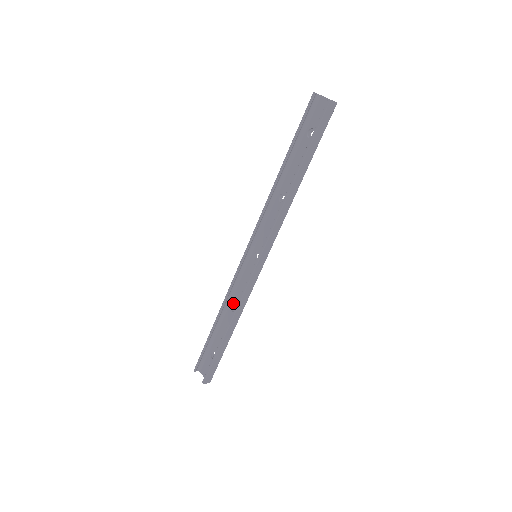
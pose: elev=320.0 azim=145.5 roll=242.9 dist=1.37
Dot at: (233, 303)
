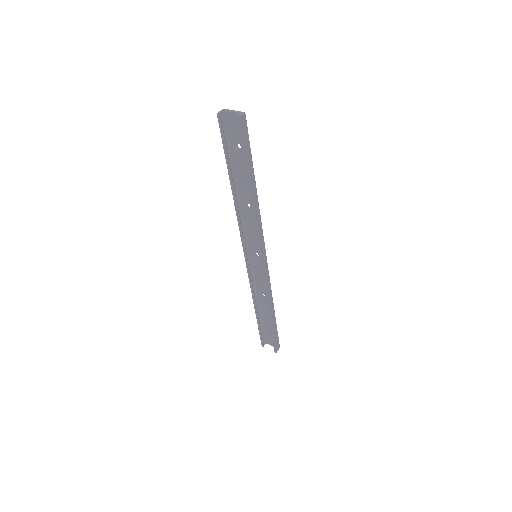
Dot at: (260, 293)
